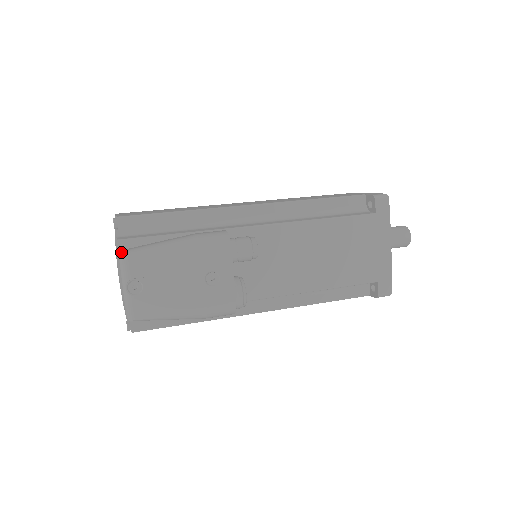
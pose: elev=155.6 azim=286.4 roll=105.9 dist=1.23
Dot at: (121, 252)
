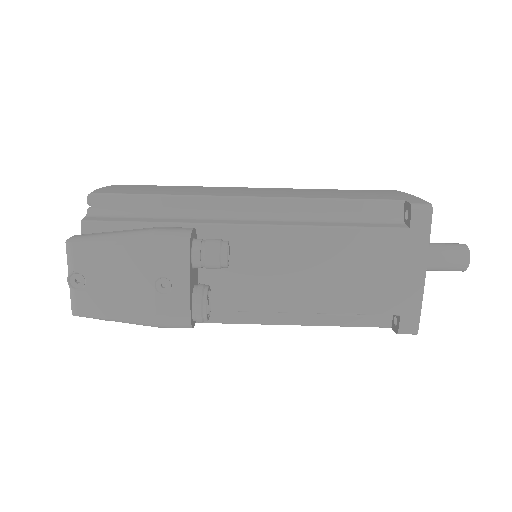
Dot at: occluded
